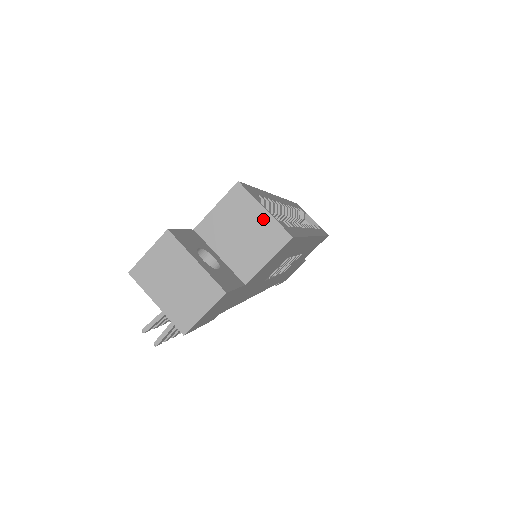
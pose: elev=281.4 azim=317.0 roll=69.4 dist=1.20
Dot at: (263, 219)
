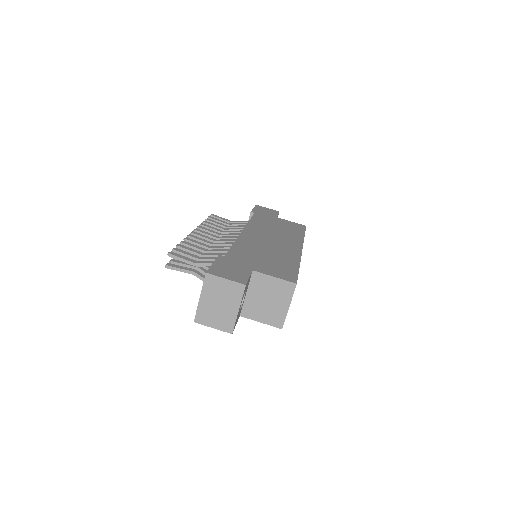
Dot at: (283, 309)
